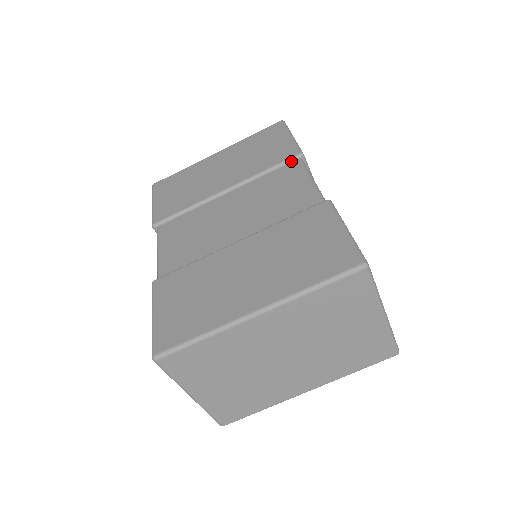
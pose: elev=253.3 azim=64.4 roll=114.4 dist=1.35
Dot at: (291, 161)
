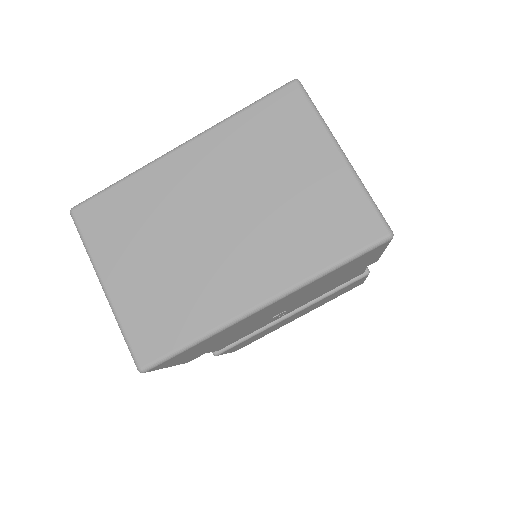
Dot at: occluded
